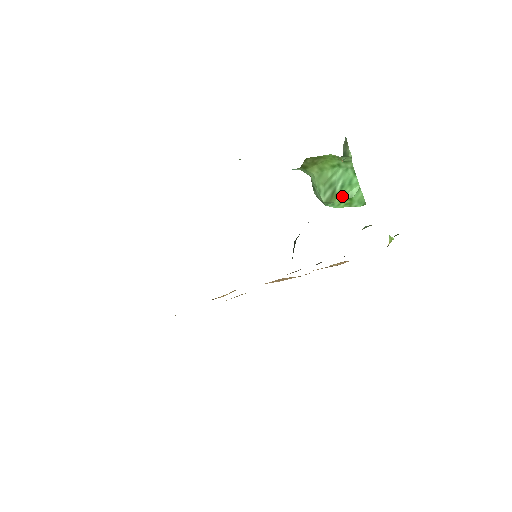
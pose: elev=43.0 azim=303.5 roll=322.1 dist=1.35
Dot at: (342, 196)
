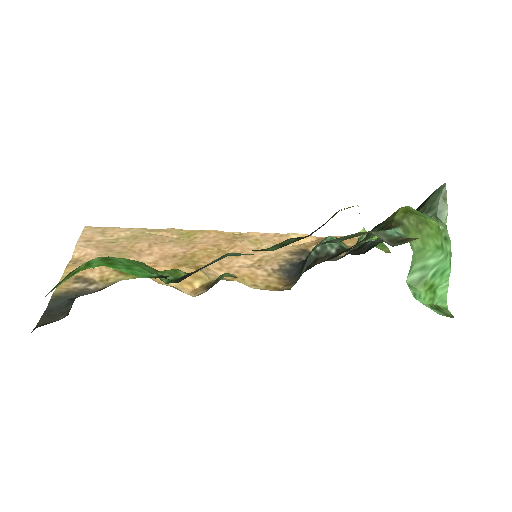
Dot at: (430, 287)
